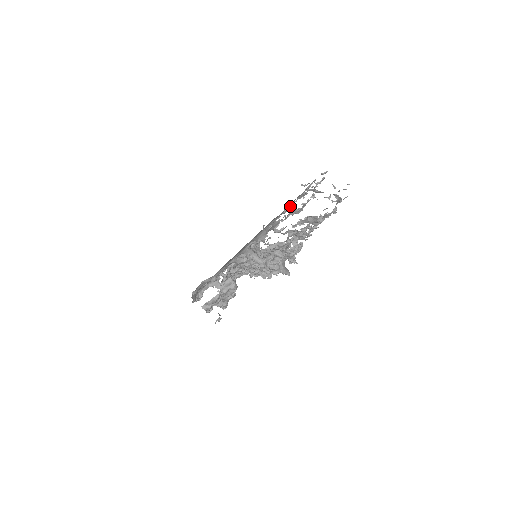
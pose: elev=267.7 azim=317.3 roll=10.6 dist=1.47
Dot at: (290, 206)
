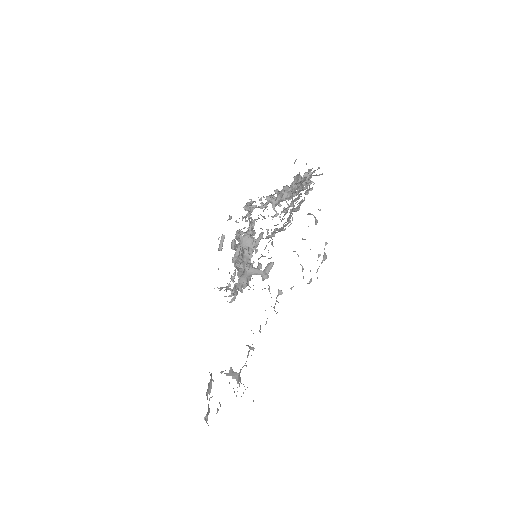
Dot at: (270, 240)
